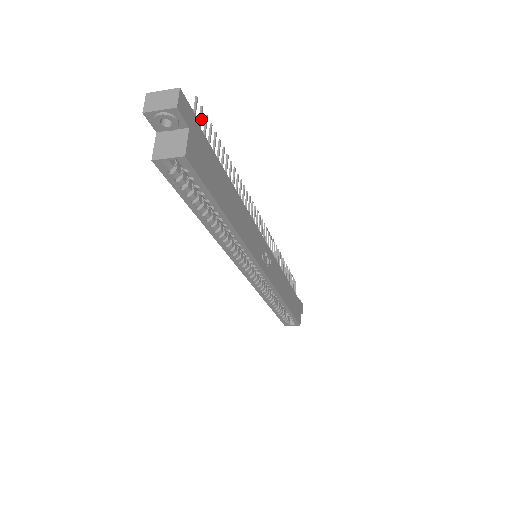
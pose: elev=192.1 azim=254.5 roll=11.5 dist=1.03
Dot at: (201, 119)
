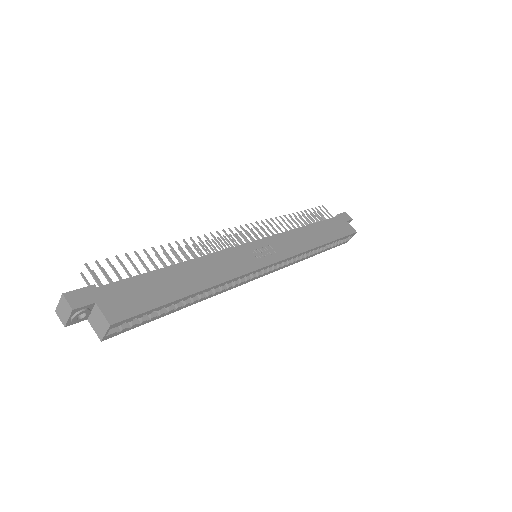
Dot at: (103, 271)
